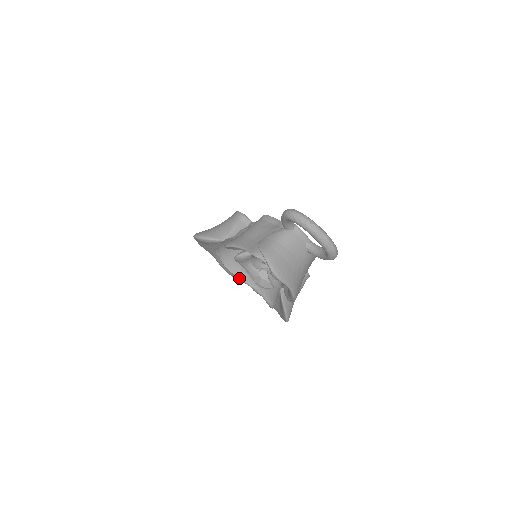
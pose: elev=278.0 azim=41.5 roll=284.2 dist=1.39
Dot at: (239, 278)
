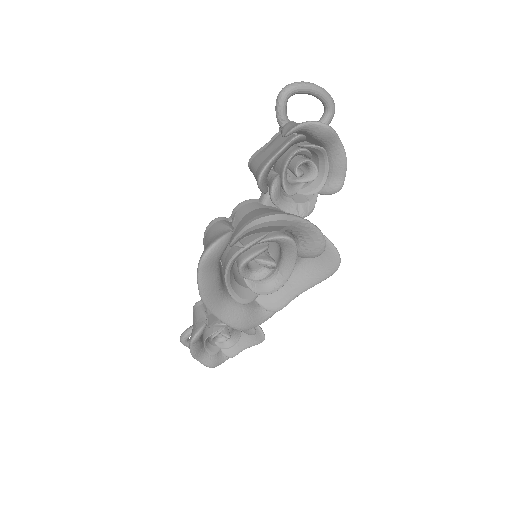
Dot at: (289, 216)
